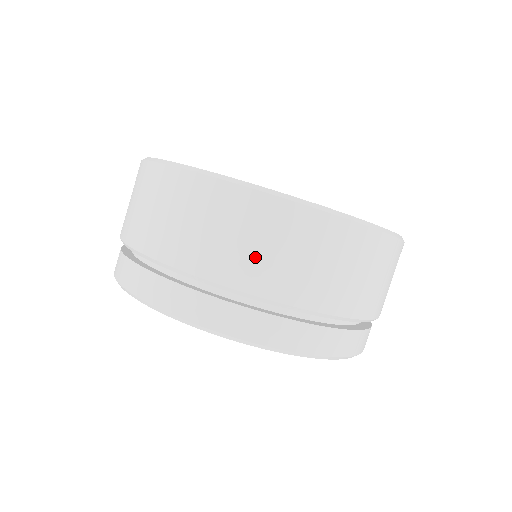
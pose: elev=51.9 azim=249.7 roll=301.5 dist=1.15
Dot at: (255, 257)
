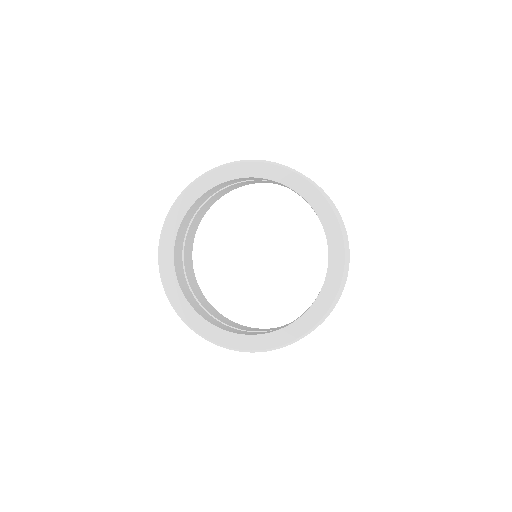
Dot at: occluded
